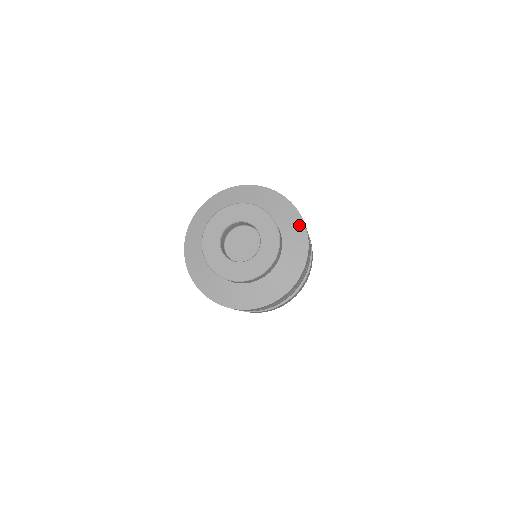
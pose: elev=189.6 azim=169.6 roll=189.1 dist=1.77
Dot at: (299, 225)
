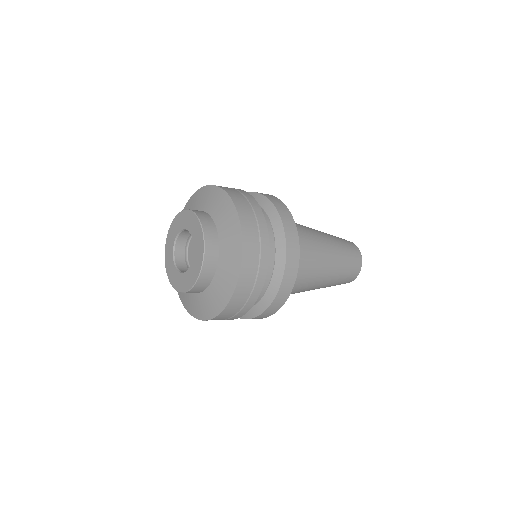
Dot at: (214, 192)
